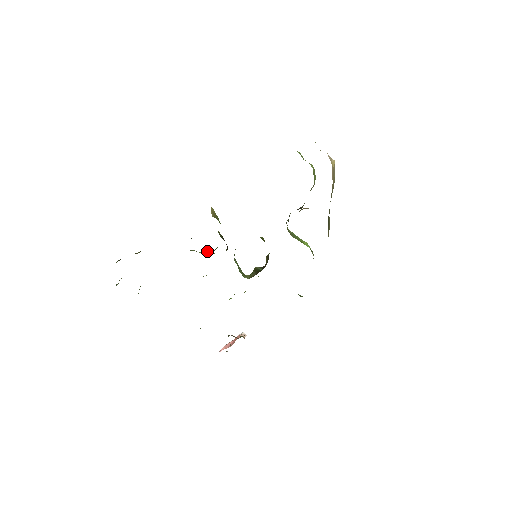
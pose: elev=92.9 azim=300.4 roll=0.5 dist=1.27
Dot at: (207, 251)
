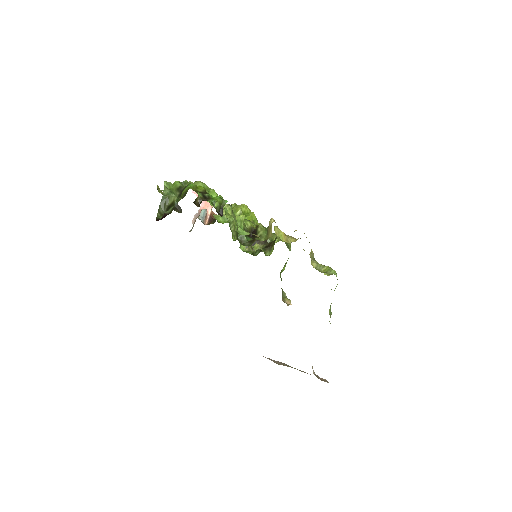
Dot at: (242, 217)
